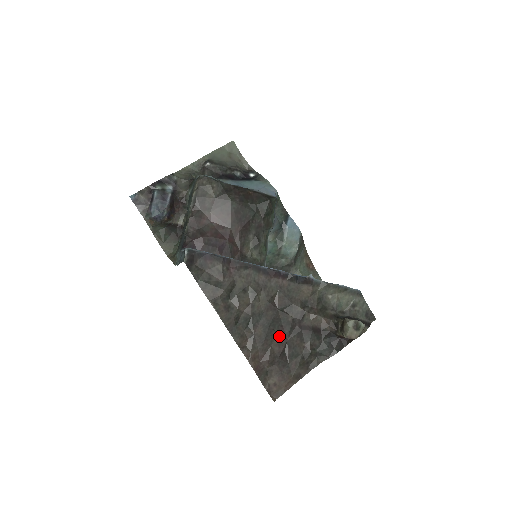
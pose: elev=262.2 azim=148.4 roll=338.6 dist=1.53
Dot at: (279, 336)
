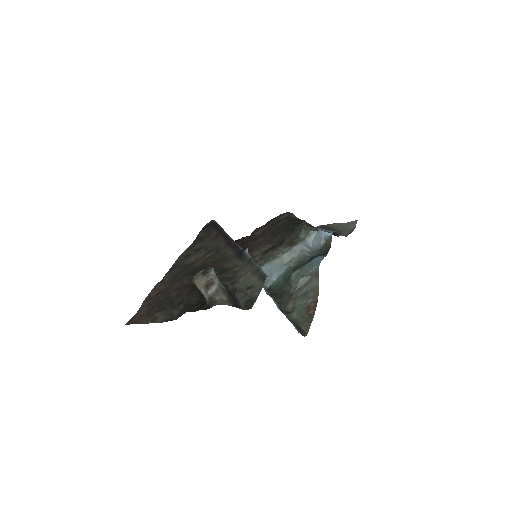
Dot at: (184, 285)
